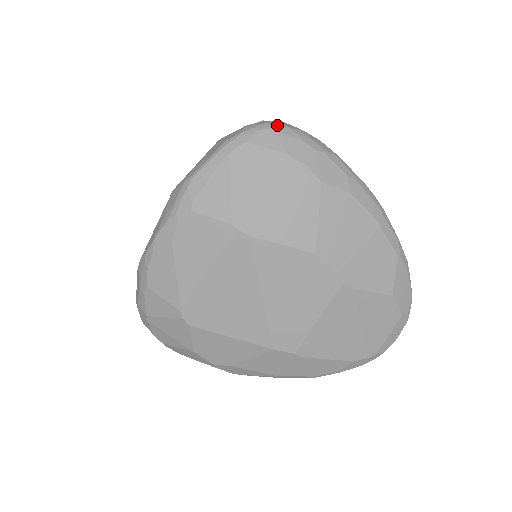
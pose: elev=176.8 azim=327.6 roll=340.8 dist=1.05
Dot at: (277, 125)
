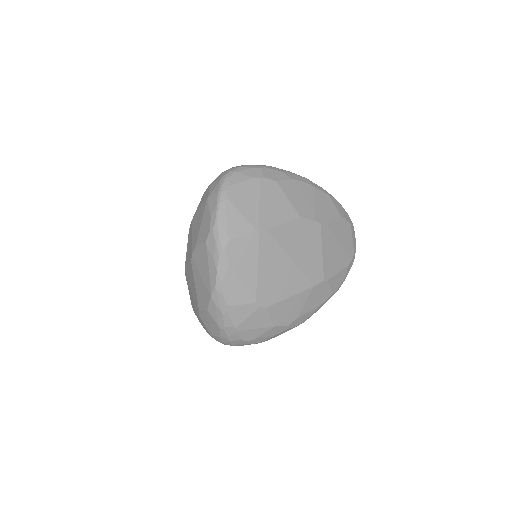
Dot at: (234, 169)
